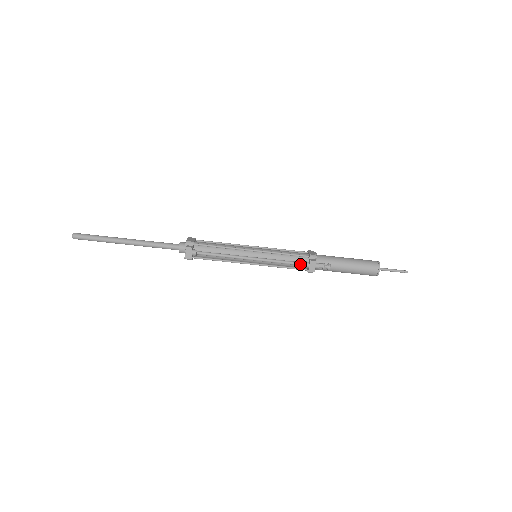
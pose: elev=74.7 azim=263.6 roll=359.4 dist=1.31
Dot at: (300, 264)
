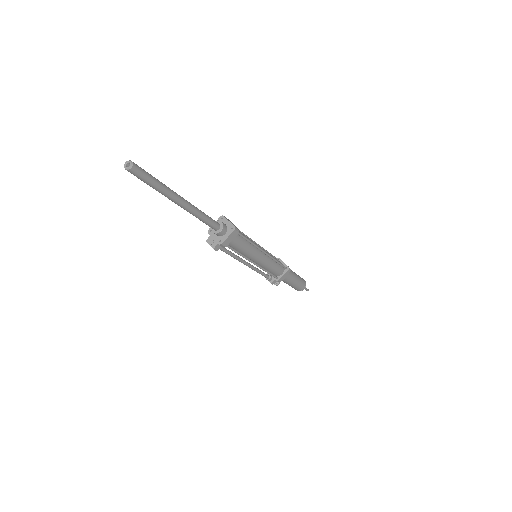
Dot at: (265, 277)
